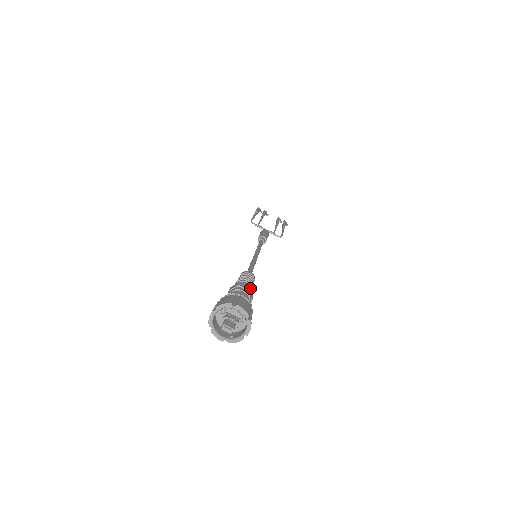
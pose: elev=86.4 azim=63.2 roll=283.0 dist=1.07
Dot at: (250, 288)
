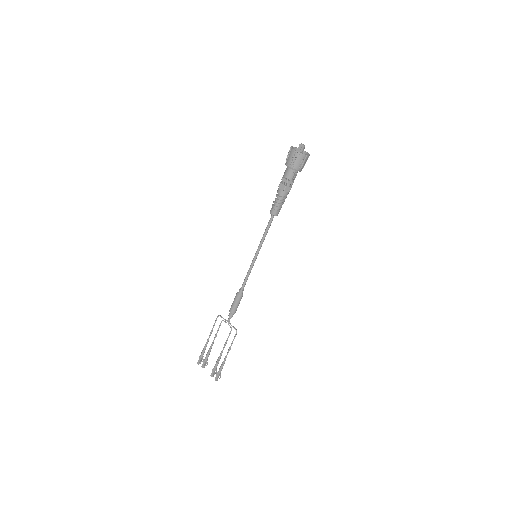
Dot at: occluded
